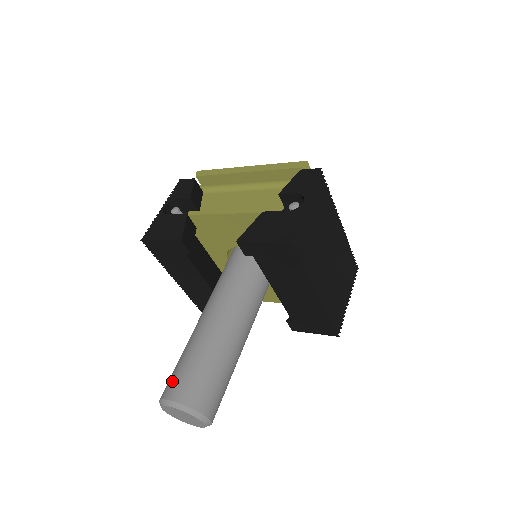
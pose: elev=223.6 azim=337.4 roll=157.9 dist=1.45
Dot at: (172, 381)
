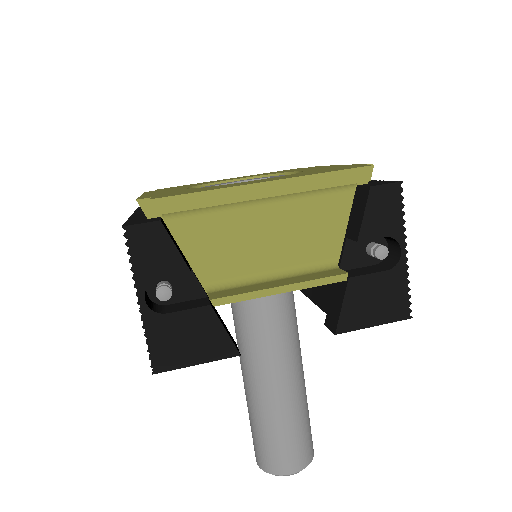
Dot at: (279, 458)
